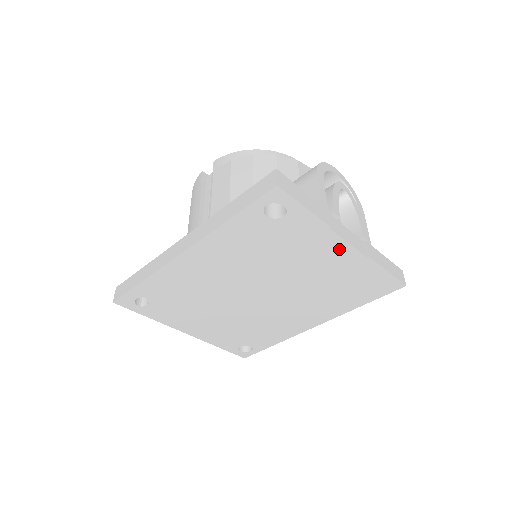
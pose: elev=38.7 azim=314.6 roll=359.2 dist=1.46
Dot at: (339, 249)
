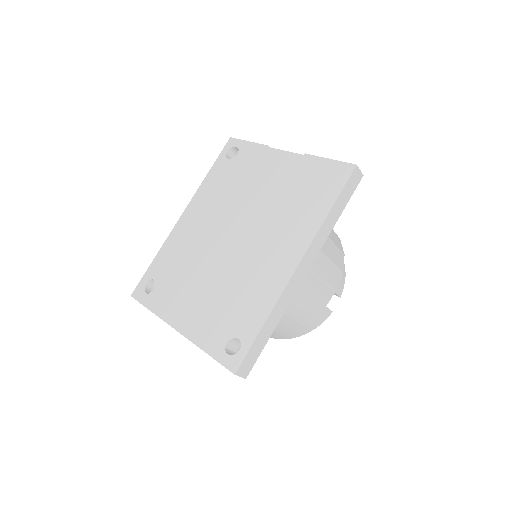
Dot at: (280, 159)
